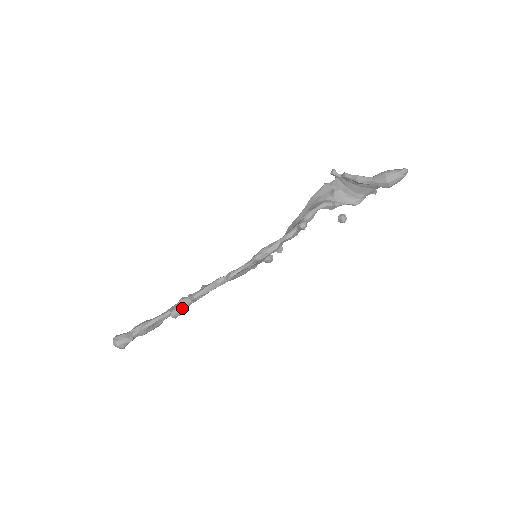
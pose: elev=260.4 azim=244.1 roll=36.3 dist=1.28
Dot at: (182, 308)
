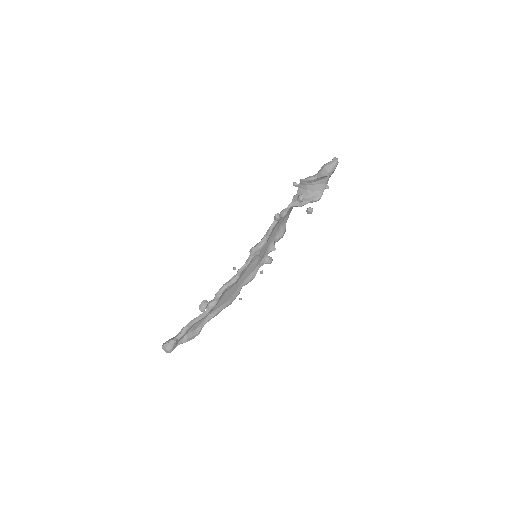
Dot at: (206, 301)
